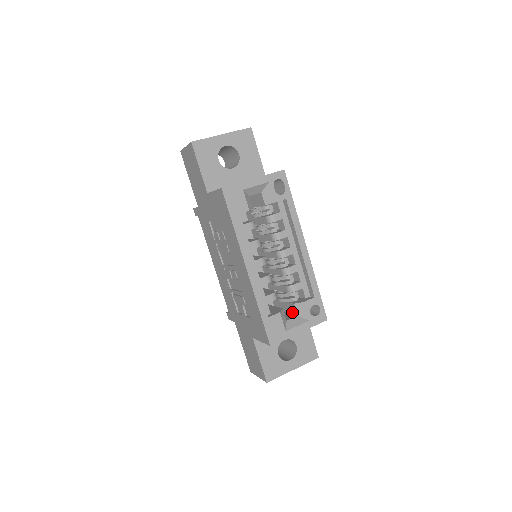
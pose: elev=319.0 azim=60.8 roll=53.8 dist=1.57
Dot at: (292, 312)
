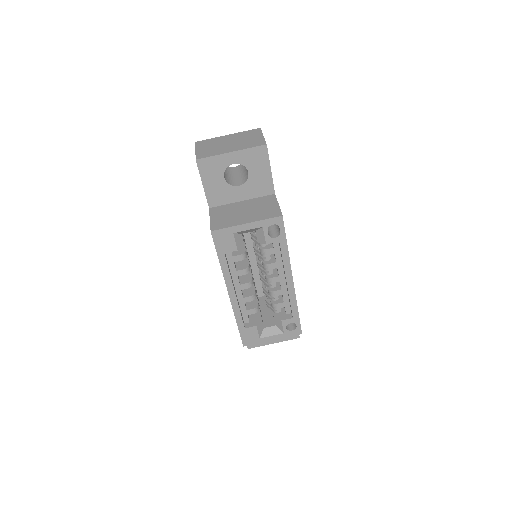
Dot at: (273, 318)
